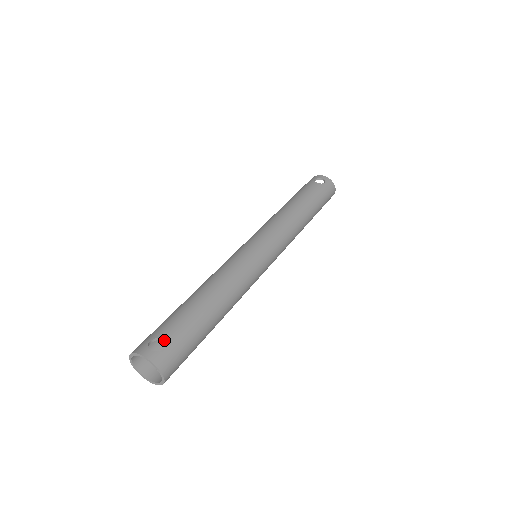
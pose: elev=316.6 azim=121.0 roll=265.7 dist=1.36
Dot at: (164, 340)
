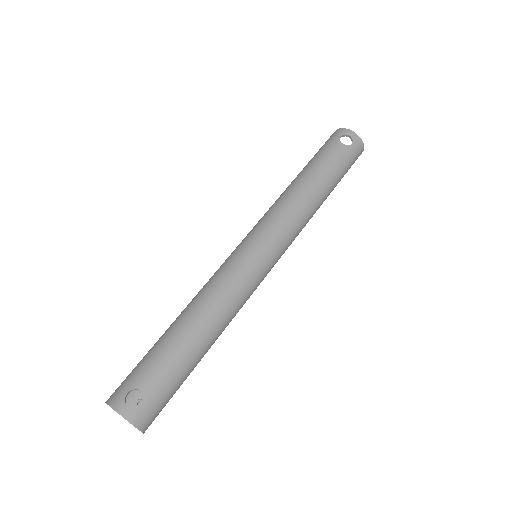
Dot at: (143, 393)
